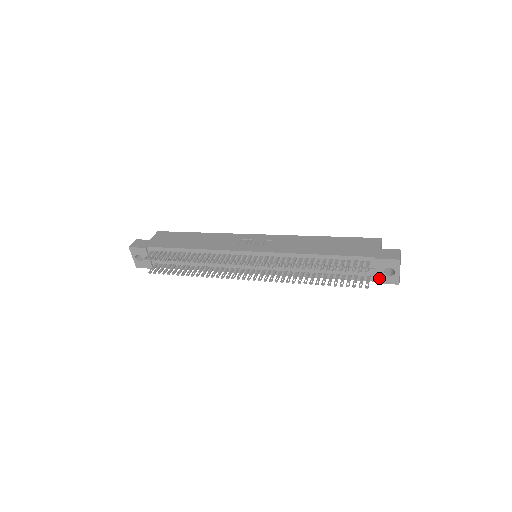
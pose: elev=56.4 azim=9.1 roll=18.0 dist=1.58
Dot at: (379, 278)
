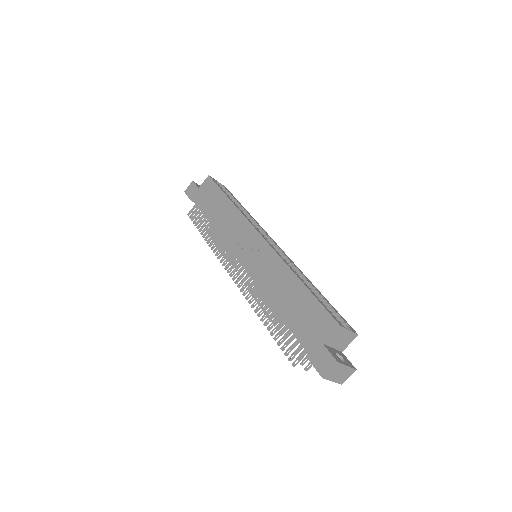
Dot at: occluded
